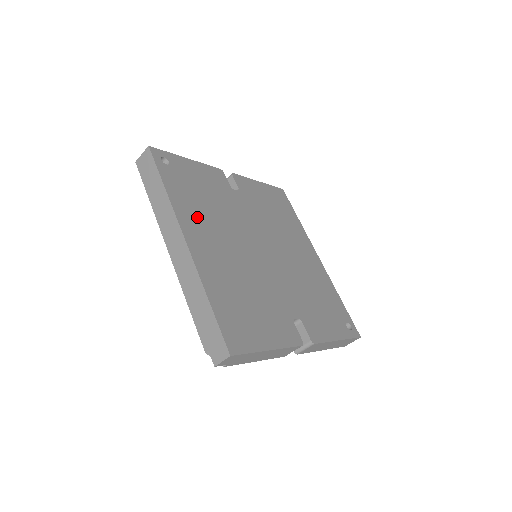
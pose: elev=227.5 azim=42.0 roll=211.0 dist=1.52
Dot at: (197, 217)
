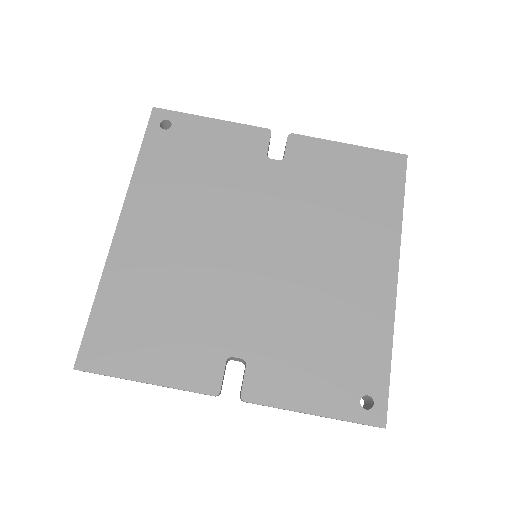
Dot at: (161, 198)
